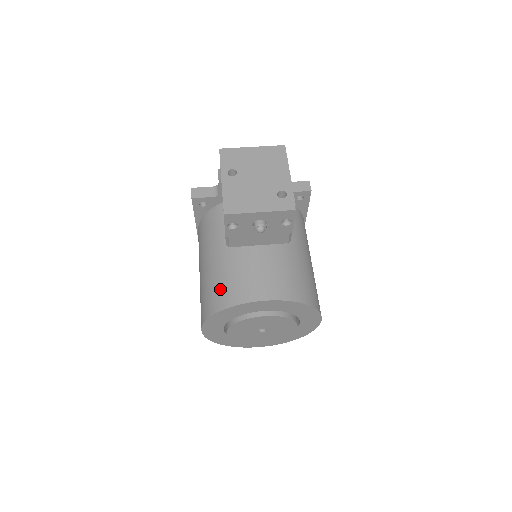
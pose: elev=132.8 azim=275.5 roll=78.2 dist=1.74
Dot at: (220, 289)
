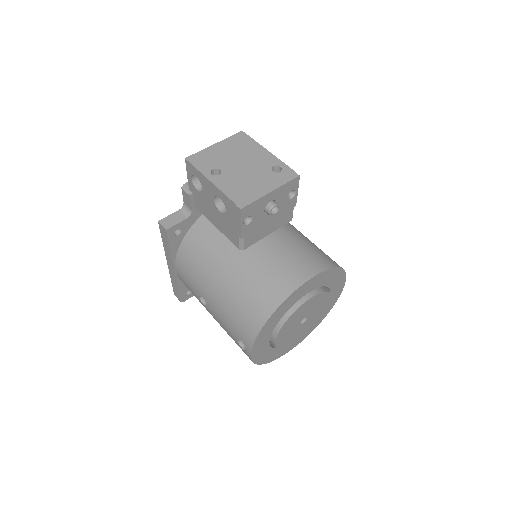
Dot at: (255, 297)
